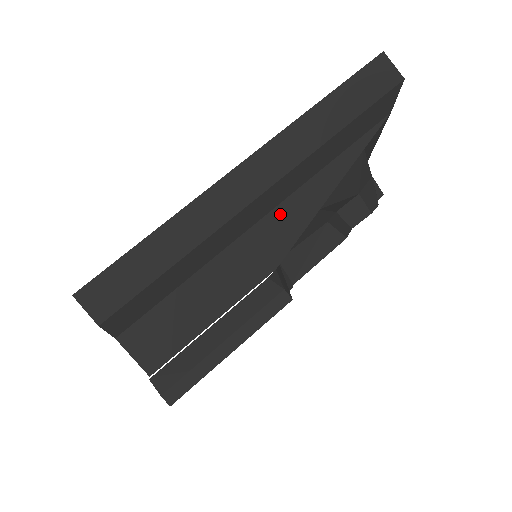
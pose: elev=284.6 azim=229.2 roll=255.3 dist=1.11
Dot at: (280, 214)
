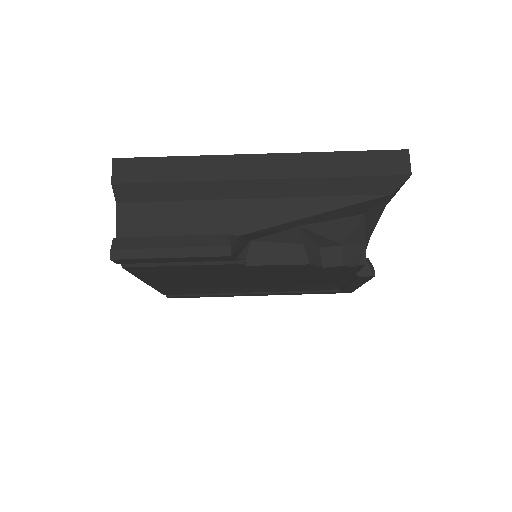
Dot at: (267, 204)
